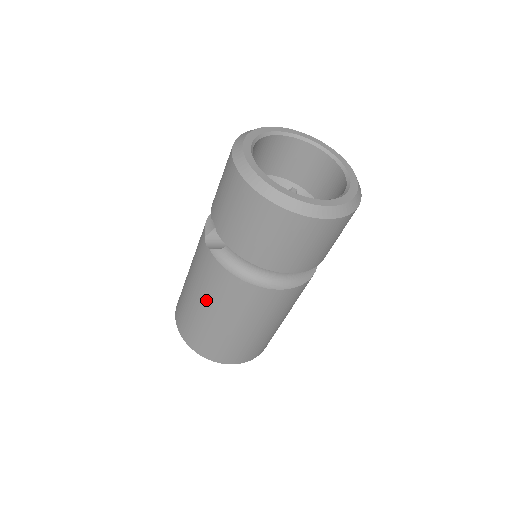
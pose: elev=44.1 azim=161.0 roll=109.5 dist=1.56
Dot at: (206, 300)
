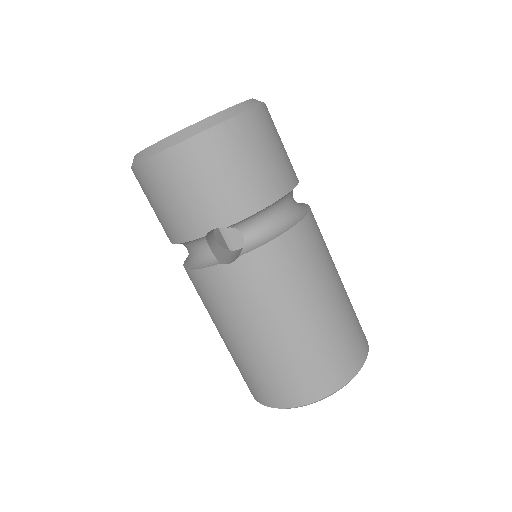
Dot at: (293, 307)
